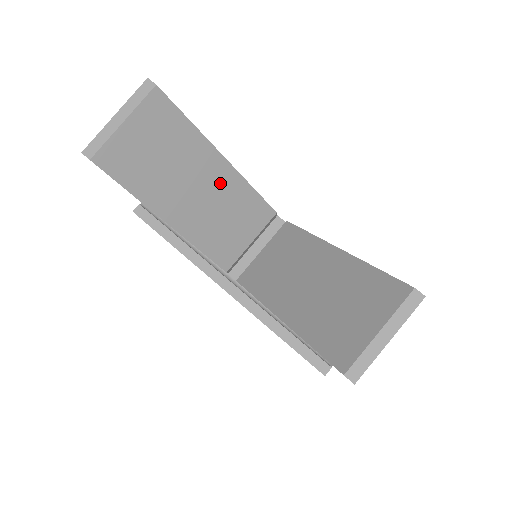
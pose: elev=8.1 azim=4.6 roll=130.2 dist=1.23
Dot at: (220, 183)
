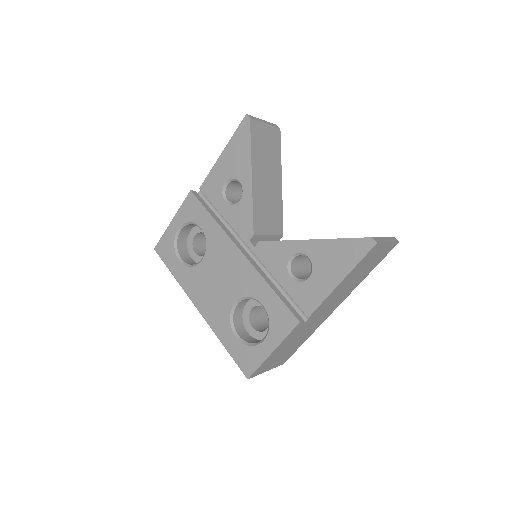
Dot at: (275, 190)
